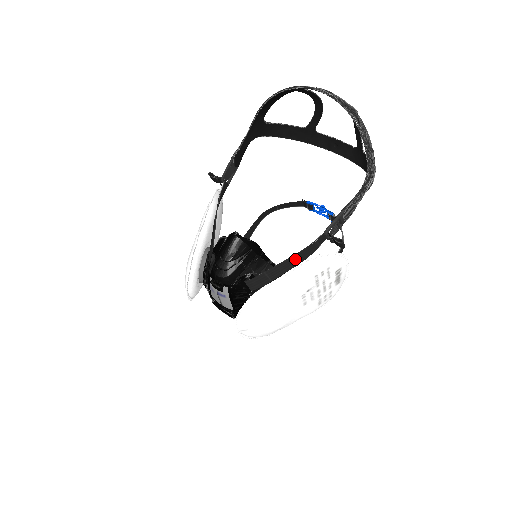
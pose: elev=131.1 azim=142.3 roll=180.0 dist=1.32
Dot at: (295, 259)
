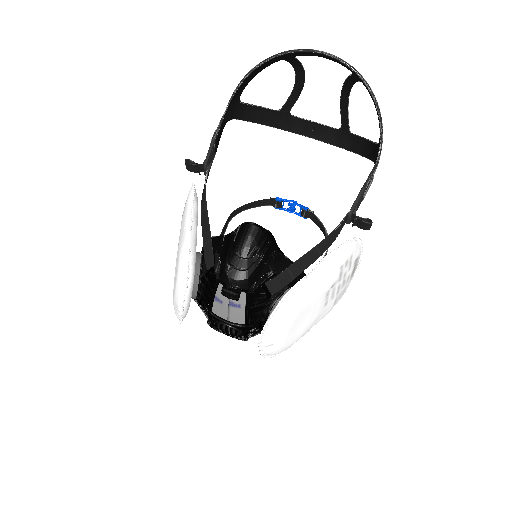
Dot at: (319, 249)
